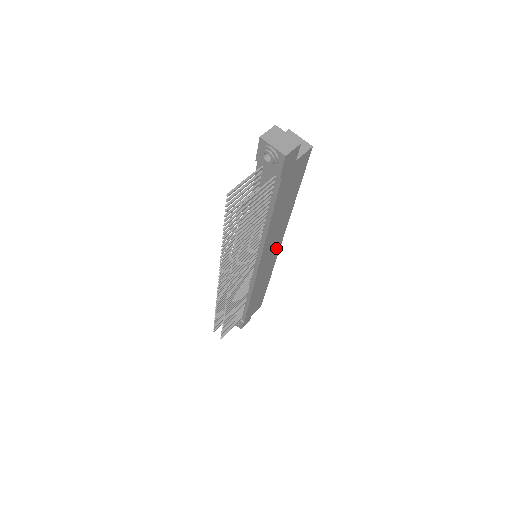
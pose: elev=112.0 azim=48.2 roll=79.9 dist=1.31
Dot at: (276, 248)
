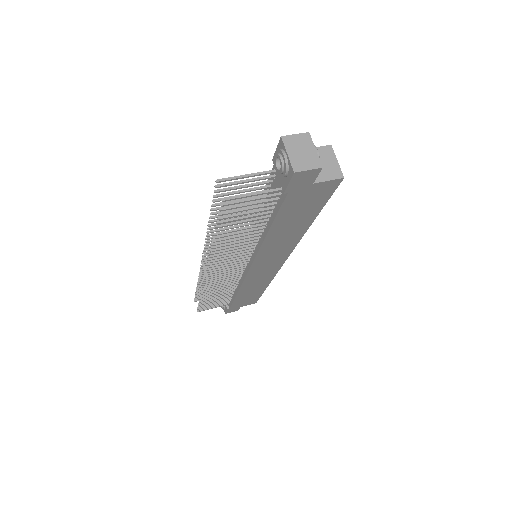
Dot at: (279, 260)
